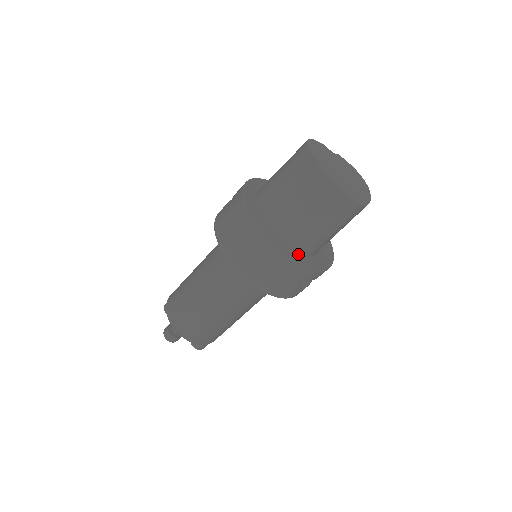
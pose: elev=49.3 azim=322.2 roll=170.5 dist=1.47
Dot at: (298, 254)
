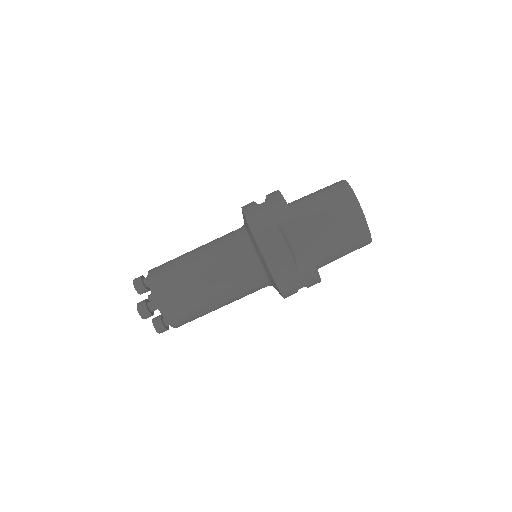
Dot at: occluded
